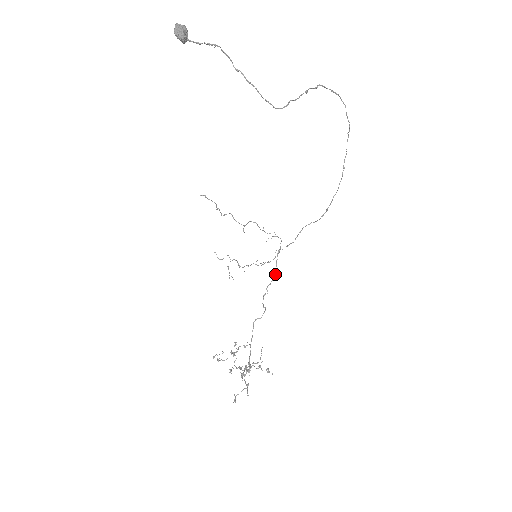
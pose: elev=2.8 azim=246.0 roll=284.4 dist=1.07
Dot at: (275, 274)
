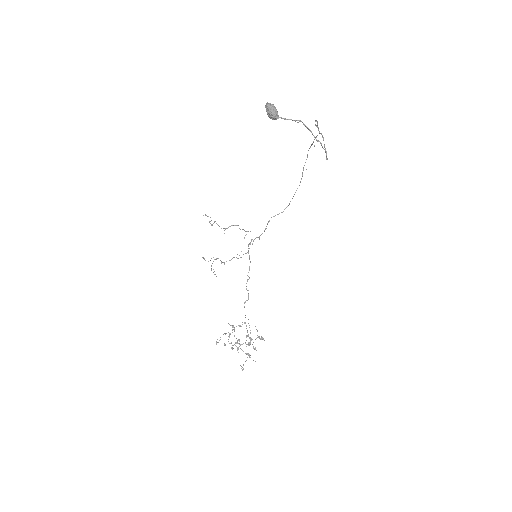
Dot at: (250, 261)
